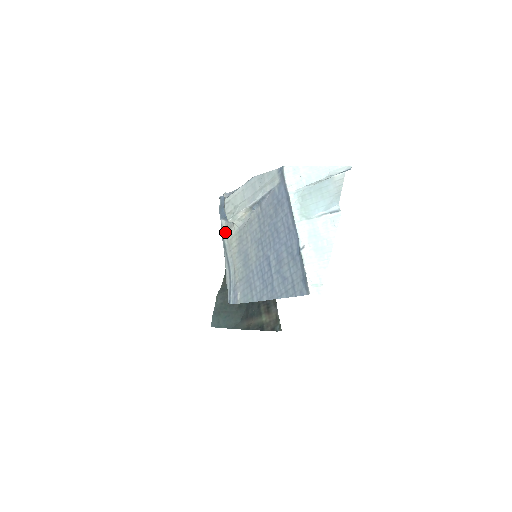
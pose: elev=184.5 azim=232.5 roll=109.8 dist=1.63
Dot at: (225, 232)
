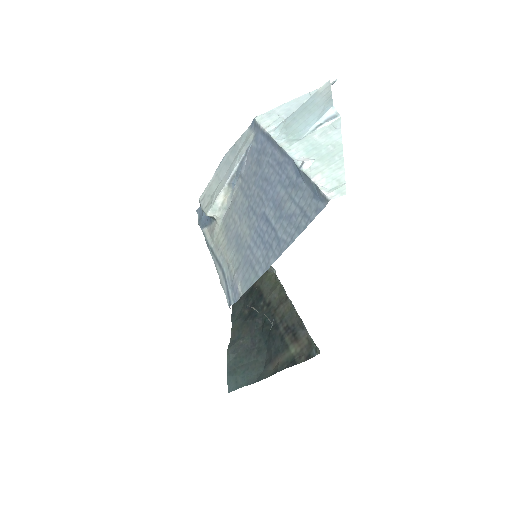
Dot at: (209, 237)
